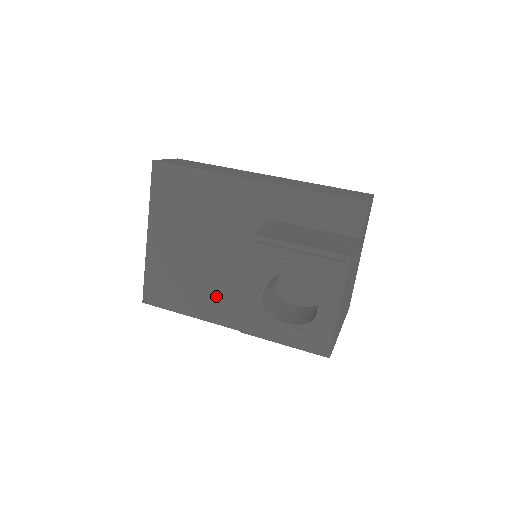
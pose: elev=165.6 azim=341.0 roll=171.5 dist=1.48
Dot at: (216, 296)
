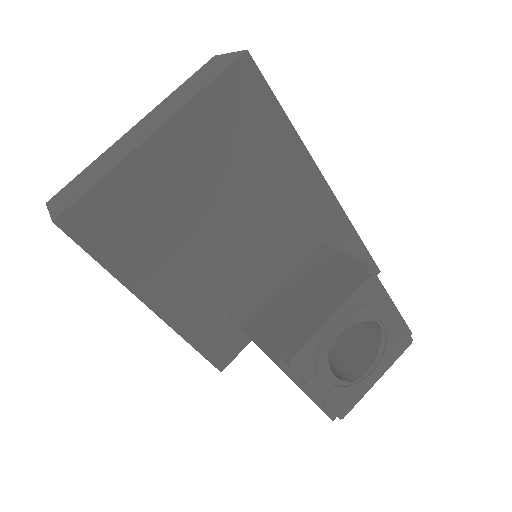
Dot at: (186, 278)
